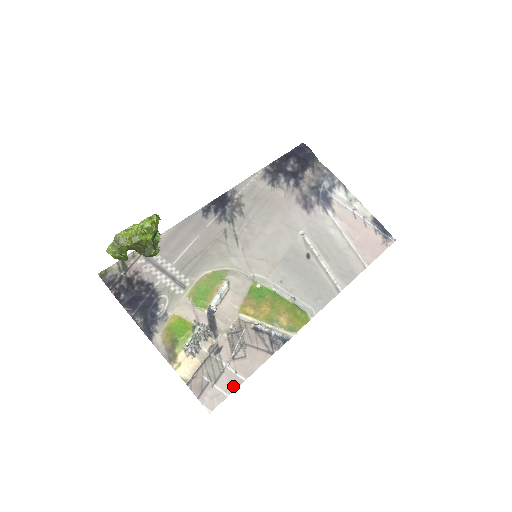
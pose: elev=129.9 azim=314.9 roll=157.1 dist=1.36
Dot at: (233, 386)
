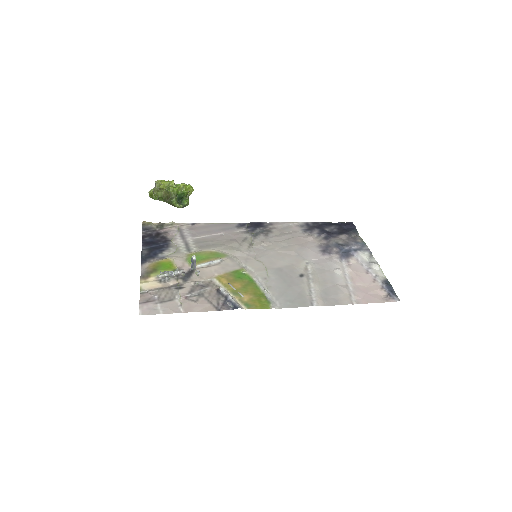
Dot at: (171, 311)
